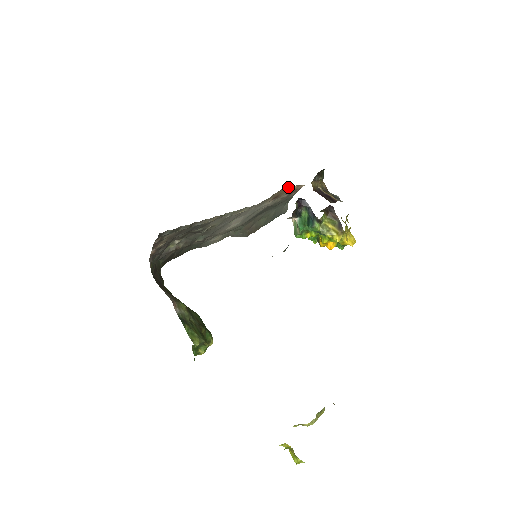
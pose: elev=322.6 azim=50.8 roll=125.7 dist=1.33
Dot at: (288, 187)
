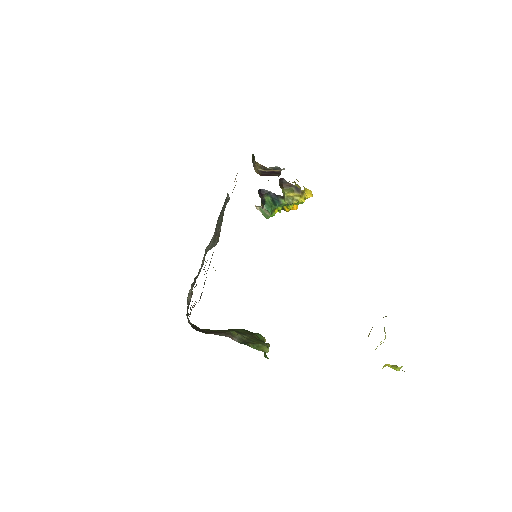
Dot at: (235, 185)
